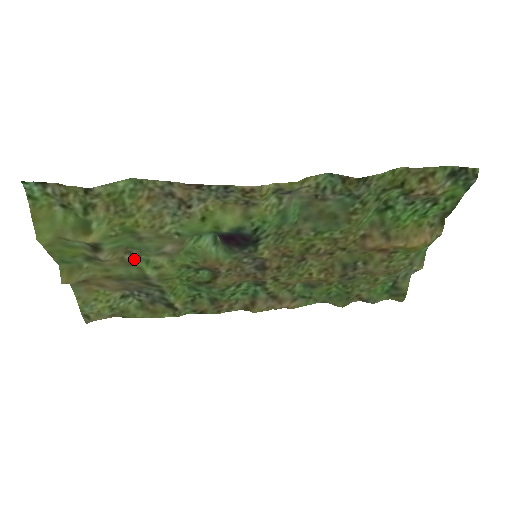
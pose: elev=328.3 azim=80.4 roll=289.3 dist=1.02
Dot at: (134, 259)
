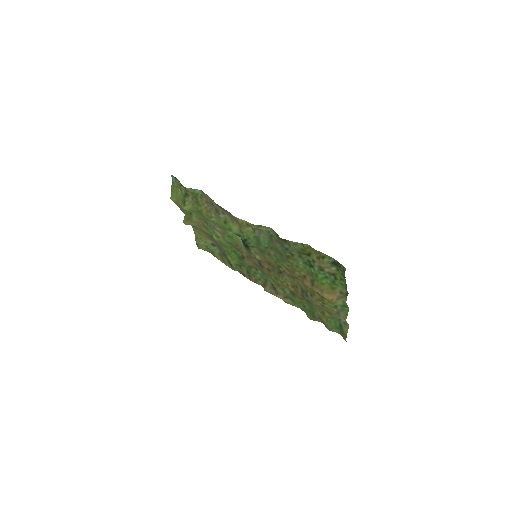
Dot at: (208, 227)
